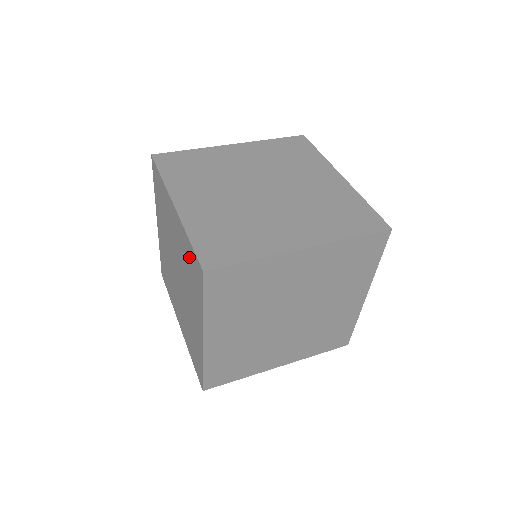
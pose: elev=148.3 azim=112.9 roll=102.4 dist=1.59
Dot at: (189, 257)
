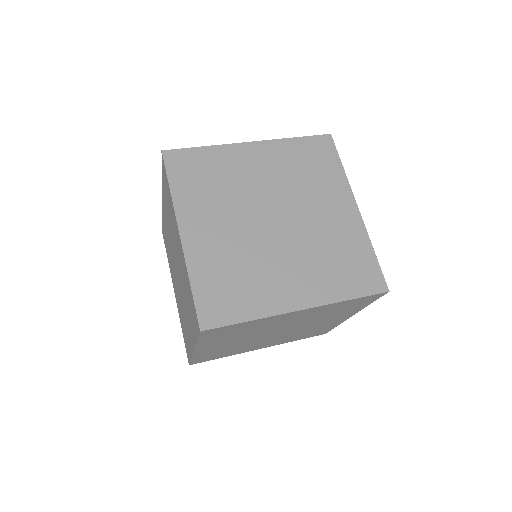
Dot at: (189, 294)
